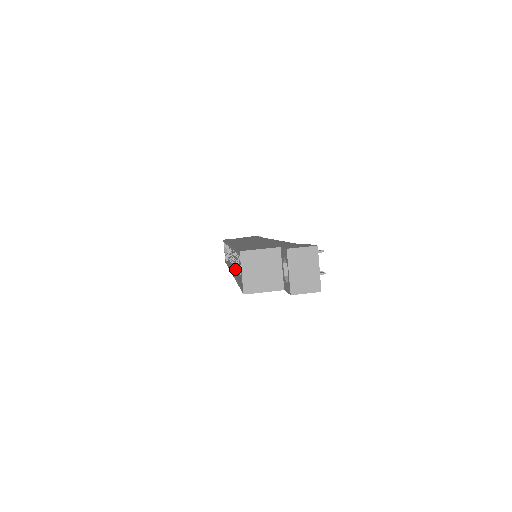
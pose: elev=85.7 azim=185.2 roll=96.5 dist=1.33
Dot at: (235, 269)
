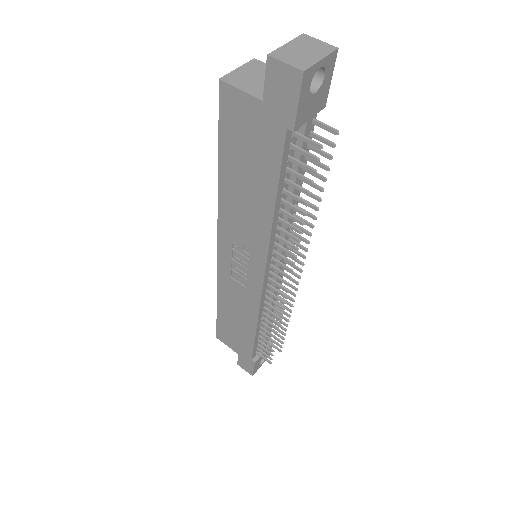
Dot at: occluded
